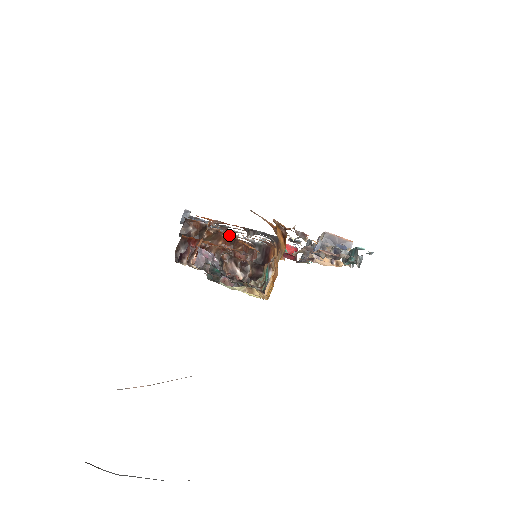
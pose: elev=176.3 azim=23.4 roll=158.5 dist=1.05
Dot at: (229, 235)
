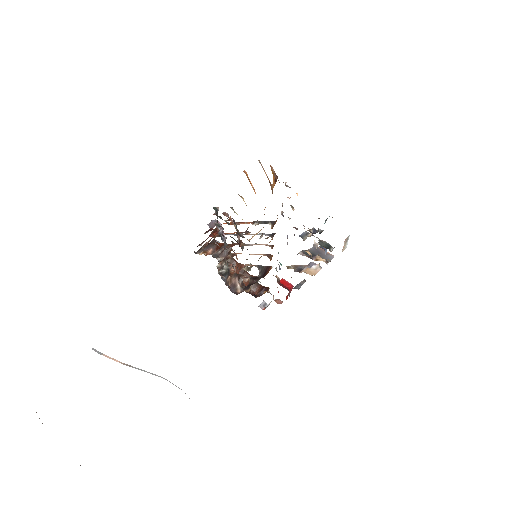
Dot at: (242, 264)
